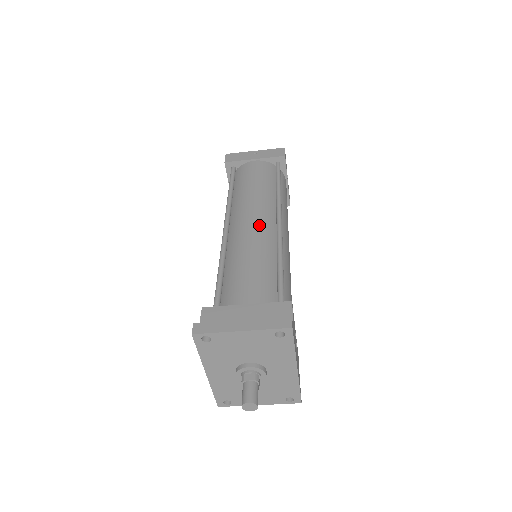
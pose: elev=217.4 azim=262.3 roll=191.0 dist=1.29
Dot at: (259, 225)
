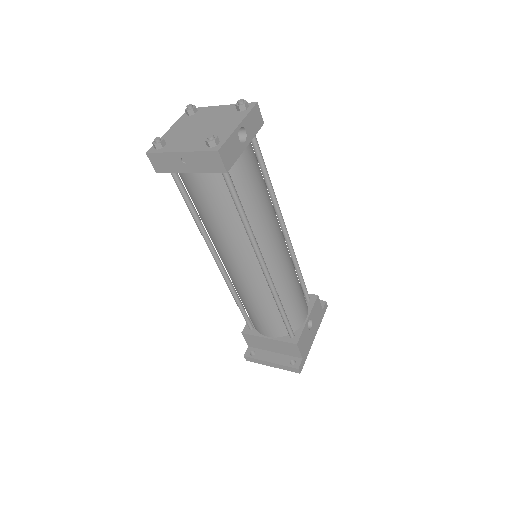
Dot at: (246, 276)
